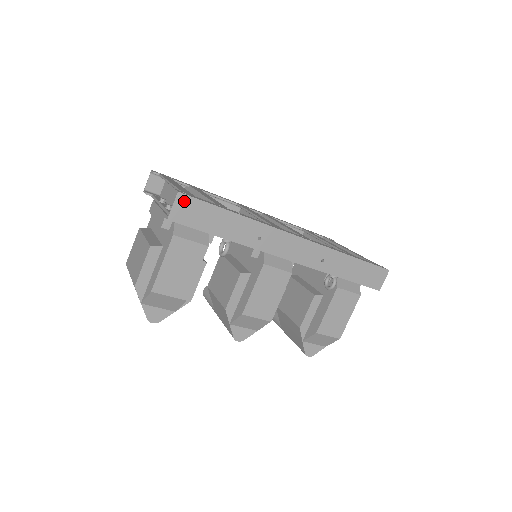
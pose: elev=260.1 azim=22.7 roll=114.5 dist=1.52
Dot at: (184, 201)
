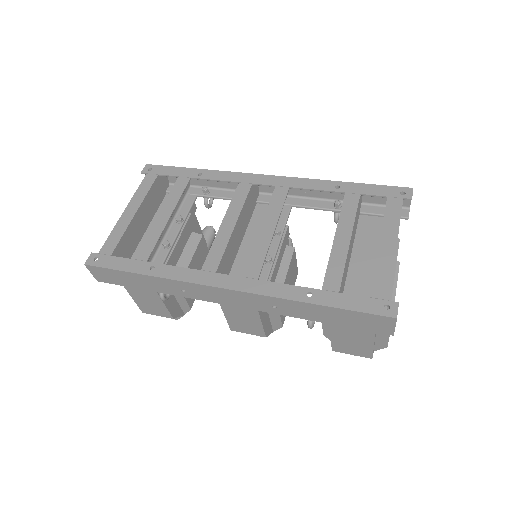
Dot at: (95, 269)
